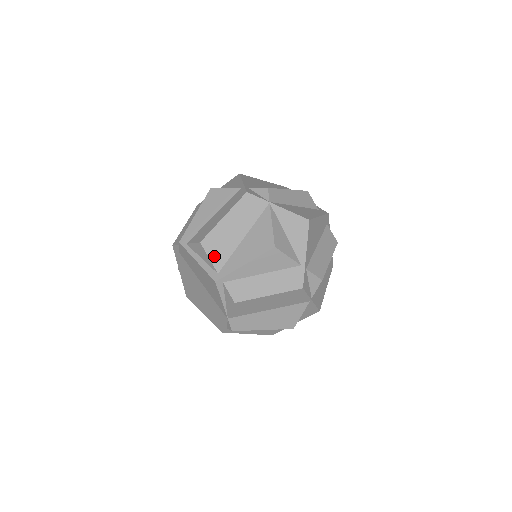
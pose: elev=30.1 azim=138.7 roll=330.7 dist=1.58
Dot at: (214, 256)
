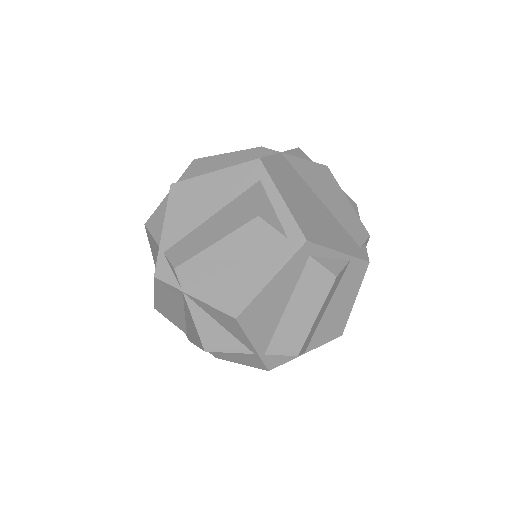
Dot at: (173, 322)
